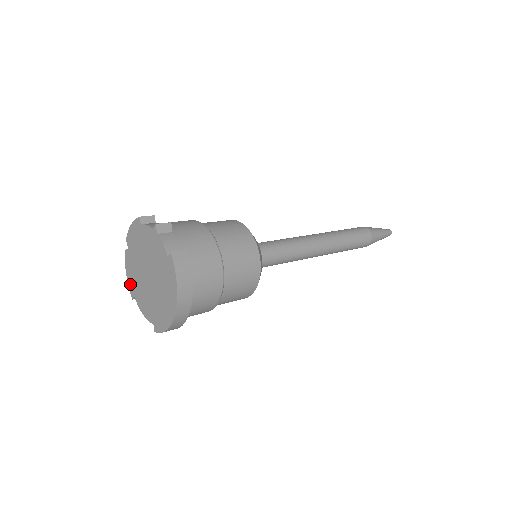
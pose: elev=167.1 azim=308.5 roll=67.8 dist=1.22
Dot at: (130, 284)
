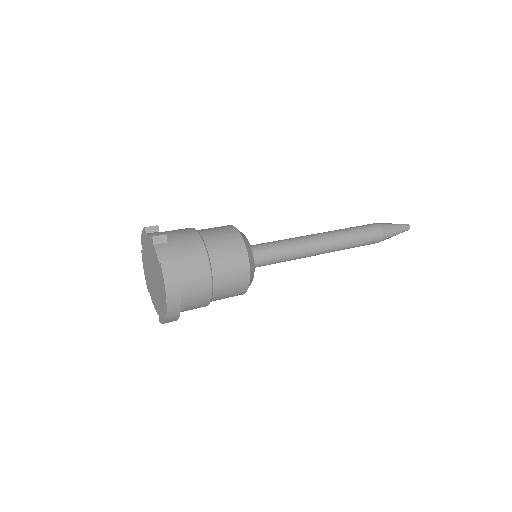
Dot at: (146, 279)
